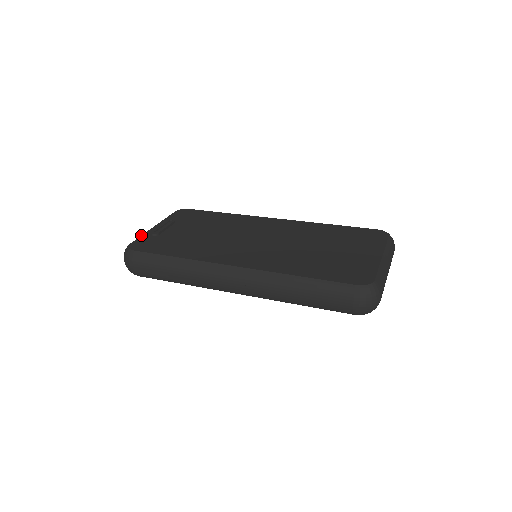
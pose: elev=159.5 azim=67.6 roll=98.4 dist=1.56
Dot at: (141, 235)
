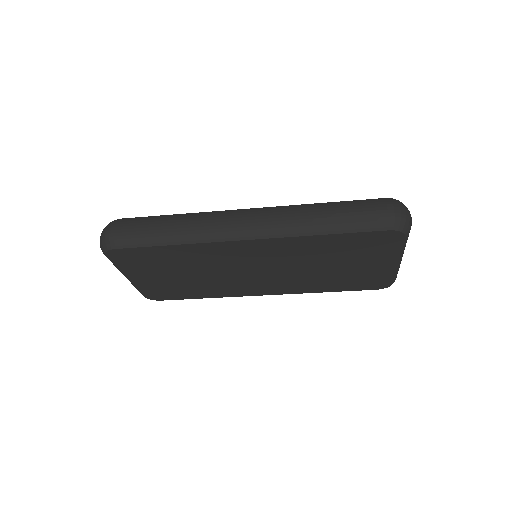
Dot at: occluded
